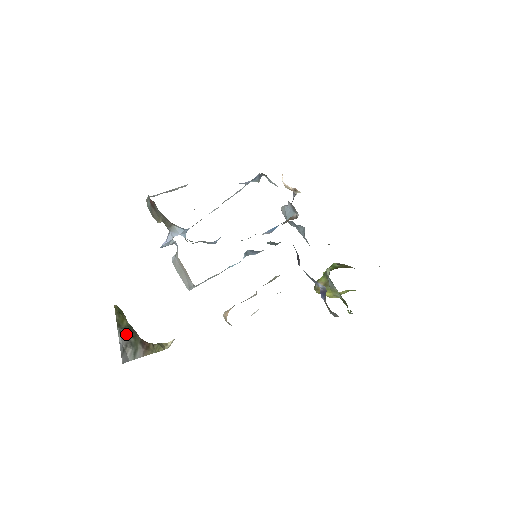
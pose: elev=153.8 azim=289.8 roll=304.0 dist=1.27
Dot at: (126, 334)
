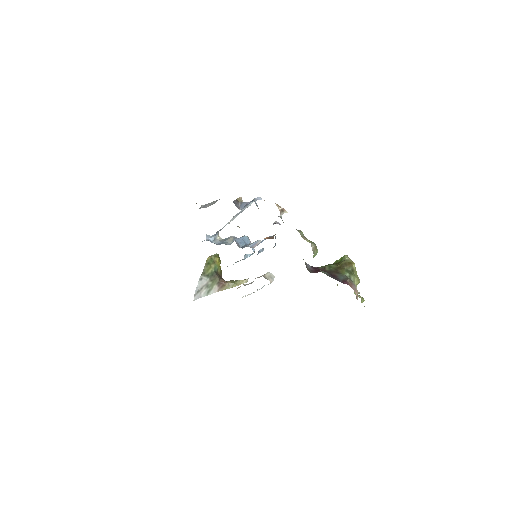
Dot at: (206, 280)
